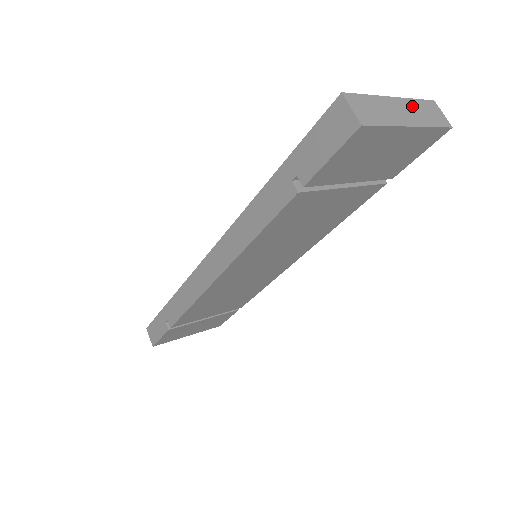
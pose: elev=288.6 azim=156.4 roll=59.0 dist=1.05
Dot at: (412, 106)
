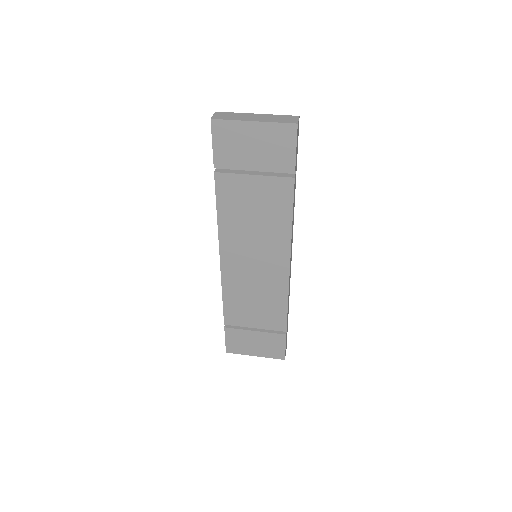
Dot at: (270, 116)
